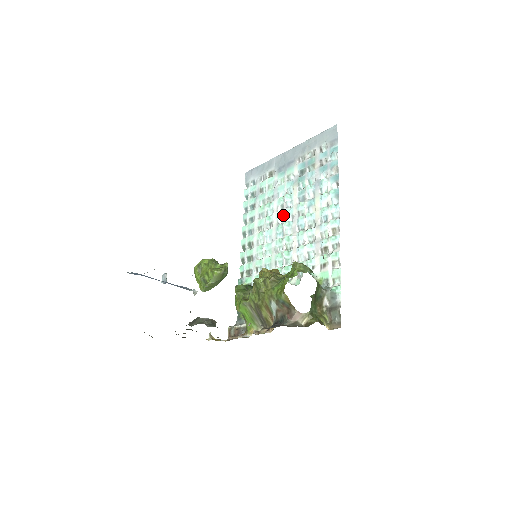
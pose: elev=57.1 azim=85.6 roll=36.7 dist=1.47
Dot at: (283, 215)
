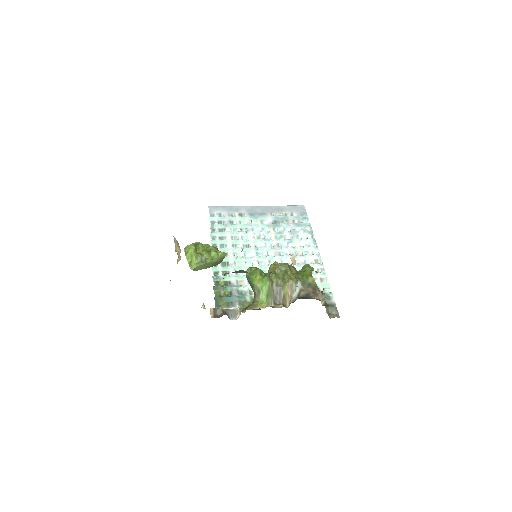
Dot at: (262, 242)
